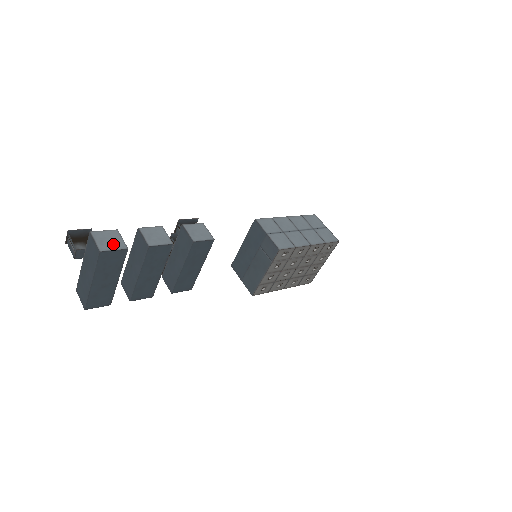
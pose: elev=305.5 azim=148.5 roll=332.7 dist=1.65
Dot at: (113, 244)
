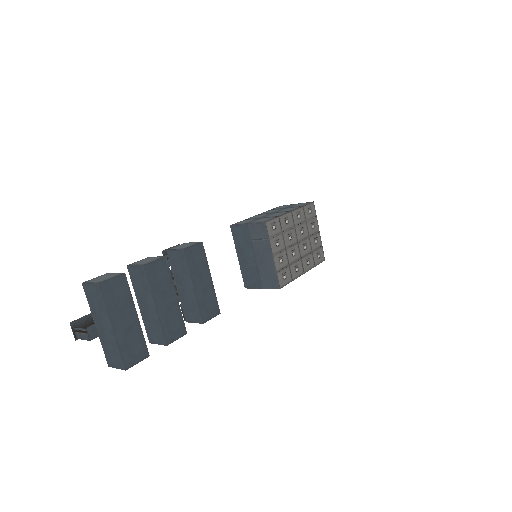
Dot at: (109, 277)
